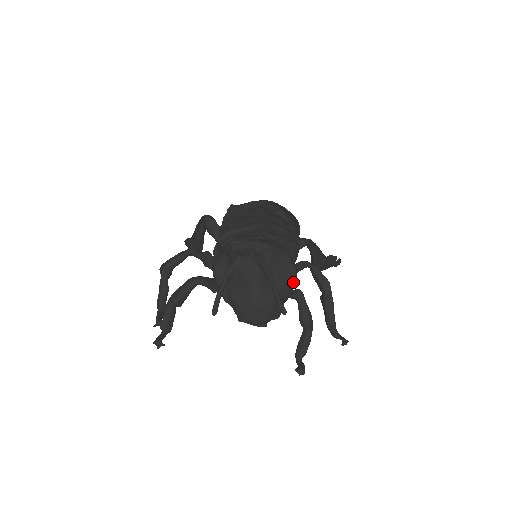
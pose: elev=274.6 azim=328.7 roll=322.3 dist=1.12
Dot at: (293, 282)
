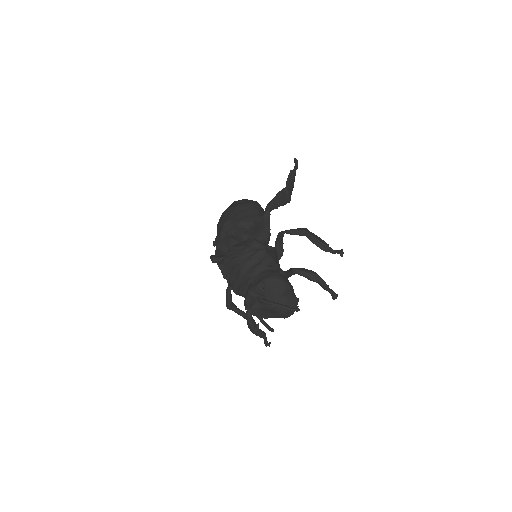
Dot at: (286, 285)
